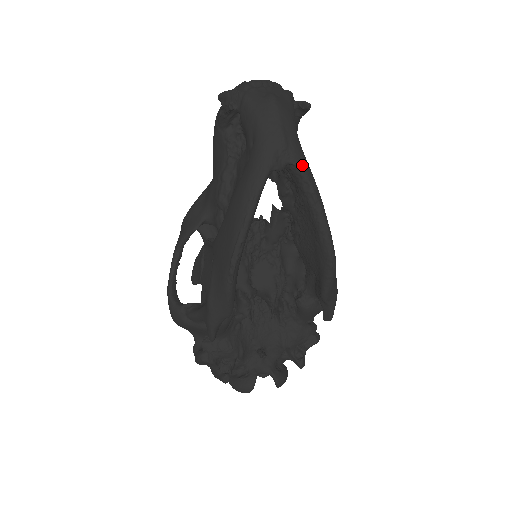
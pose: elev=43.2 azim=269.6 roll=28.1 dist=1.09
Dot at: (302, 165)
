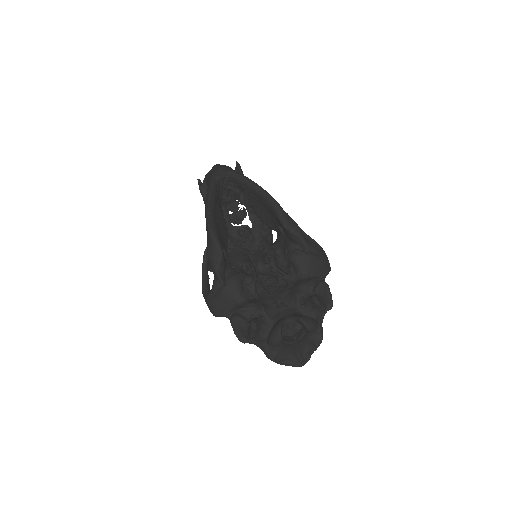
Dot at: (232, 171)
